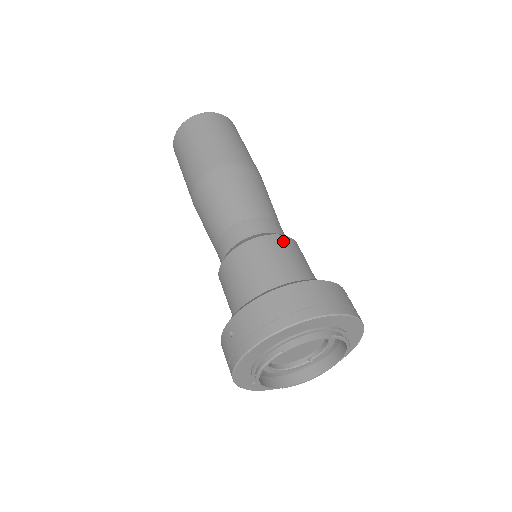
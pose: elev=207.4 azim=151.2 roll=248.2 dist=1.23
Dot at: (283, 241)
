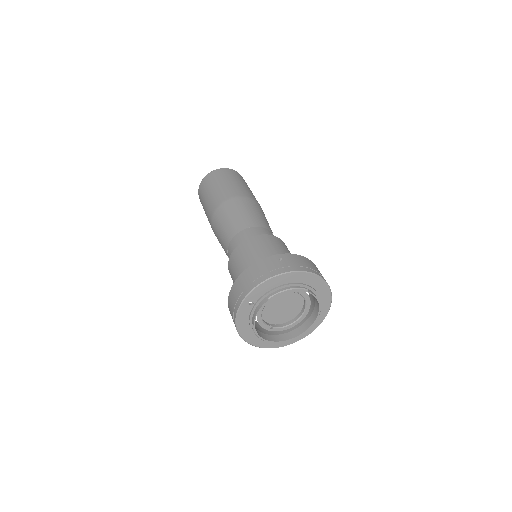
Dot at: occluded
